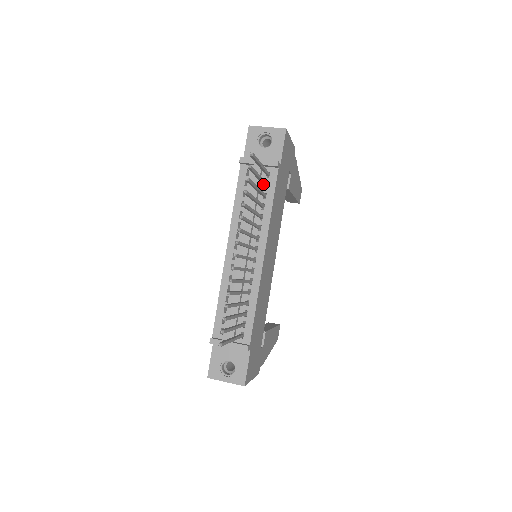
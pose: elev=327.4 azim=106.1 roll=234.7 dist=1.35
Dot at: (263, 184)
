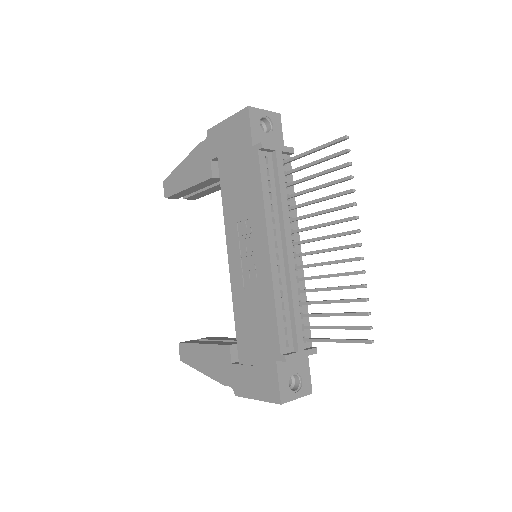
Dot at: (292, 172)
